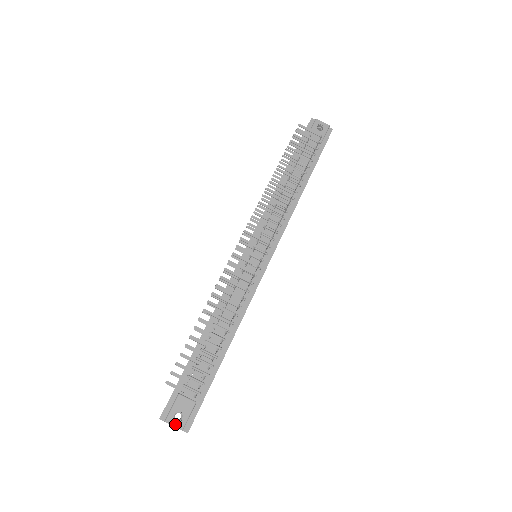
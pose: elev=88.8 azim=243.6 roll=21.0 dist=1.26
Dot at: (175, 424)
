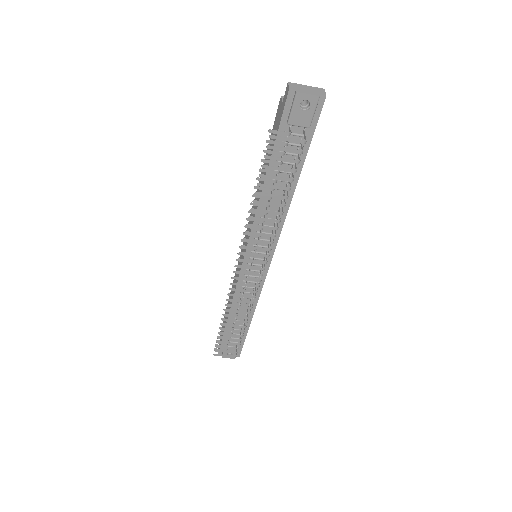
Dot at: occluded
